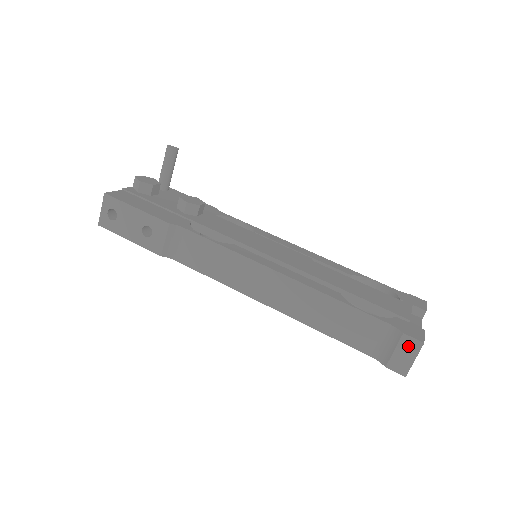
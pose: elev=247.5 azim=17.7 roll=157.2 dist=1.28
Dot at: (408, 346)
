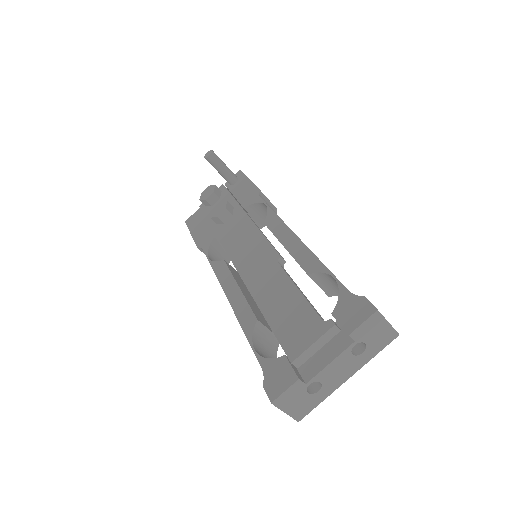
Dot at: occluded
